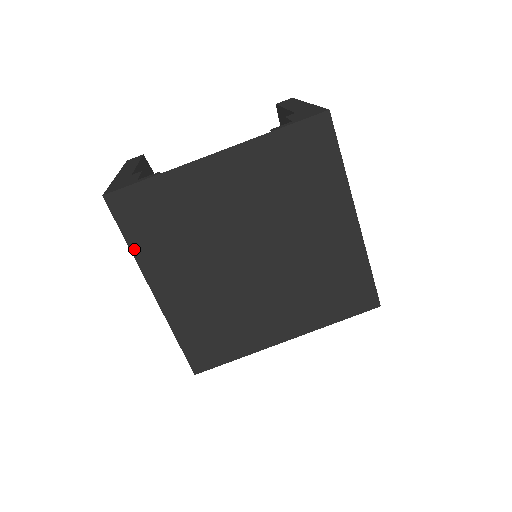
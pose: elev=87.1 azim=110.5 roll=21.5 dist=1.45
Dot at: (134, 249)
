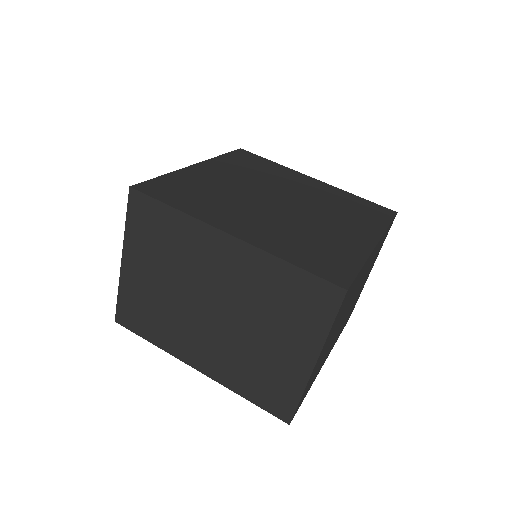
Dot at: (221, 157)
